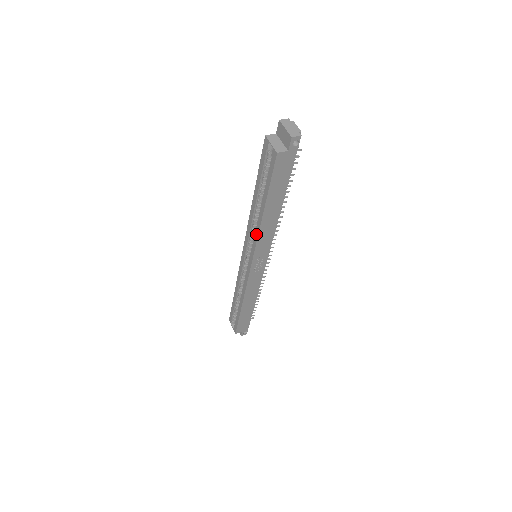
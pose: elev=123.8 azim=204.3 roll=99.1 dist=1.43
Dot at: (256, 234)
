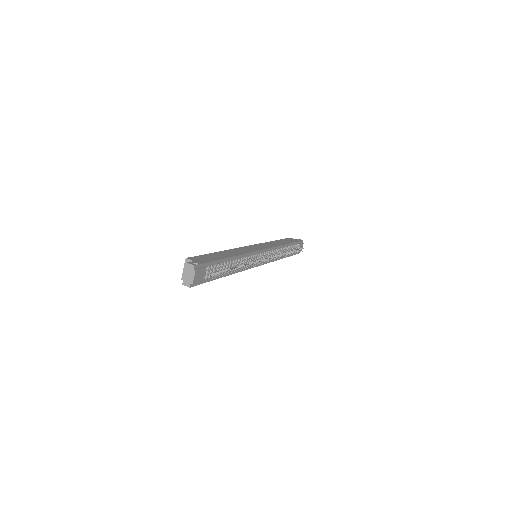
Dot at: occluded
